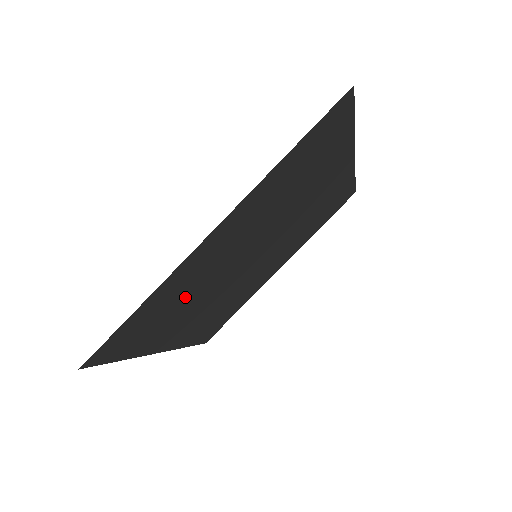
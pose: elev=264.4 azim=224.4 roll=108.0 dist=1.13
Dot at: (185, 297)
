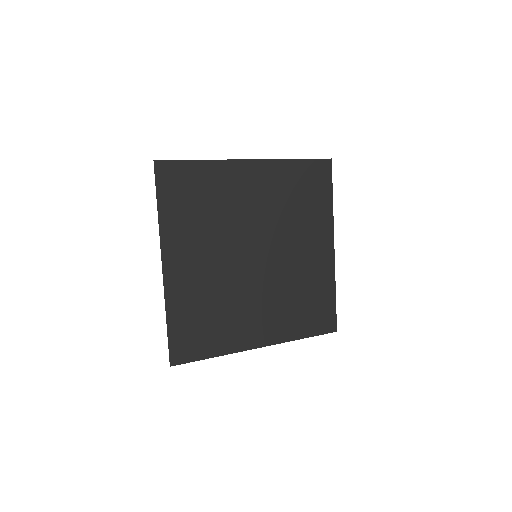
Dot at: (211, 305)
